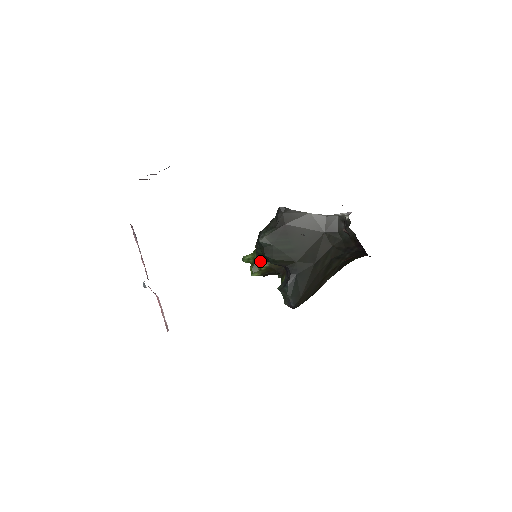
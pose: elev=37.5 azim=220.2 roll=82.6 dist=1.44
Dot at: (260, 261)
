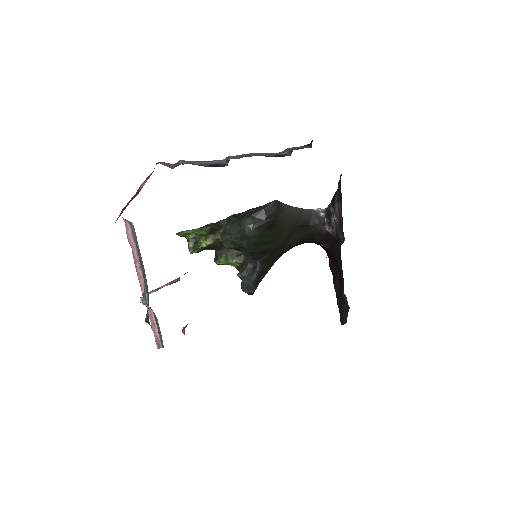
Dot at: (203, 238)
